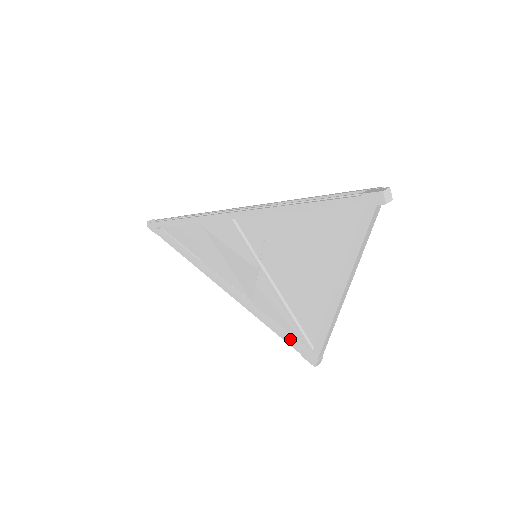
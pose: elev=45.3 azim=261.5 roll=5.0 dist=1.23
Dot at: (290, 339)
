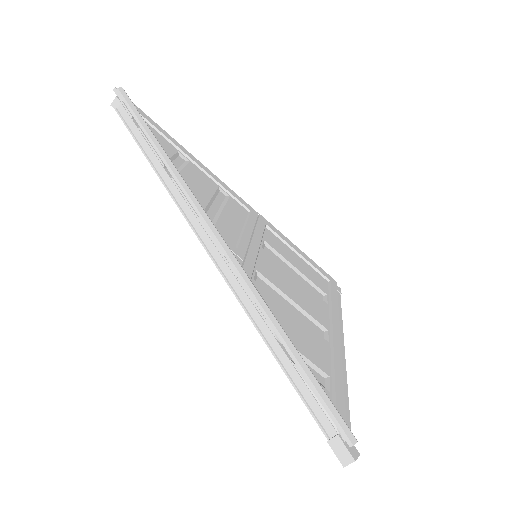
Dot at: occluded
